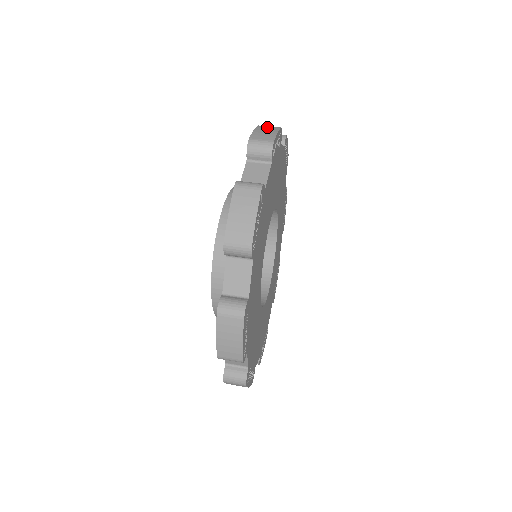
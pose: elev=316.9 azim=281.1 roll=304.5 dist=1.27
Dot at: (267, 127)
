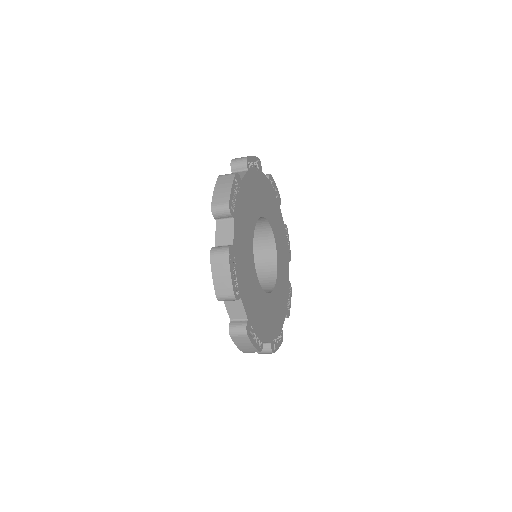
Dot at: occluded
